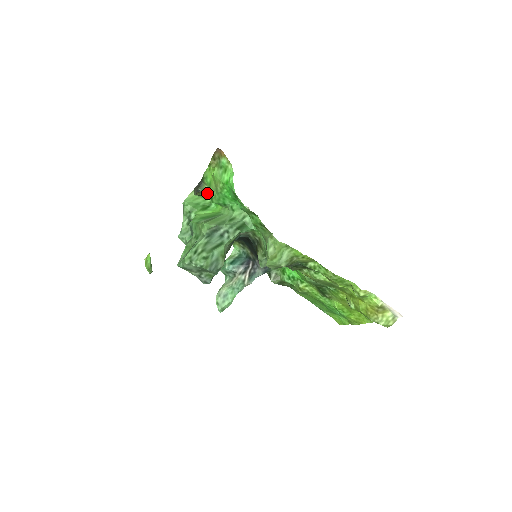
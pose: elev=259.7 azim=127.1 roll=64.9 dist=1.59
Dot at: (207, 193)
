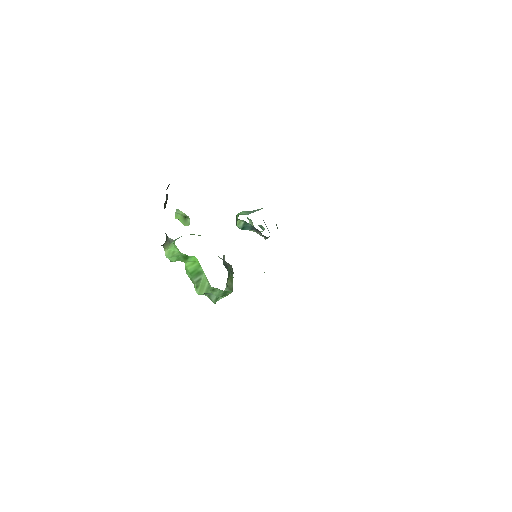
Dot at: (176, 247)
